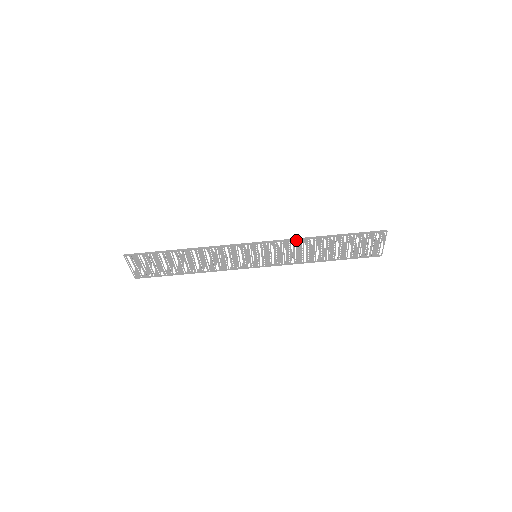
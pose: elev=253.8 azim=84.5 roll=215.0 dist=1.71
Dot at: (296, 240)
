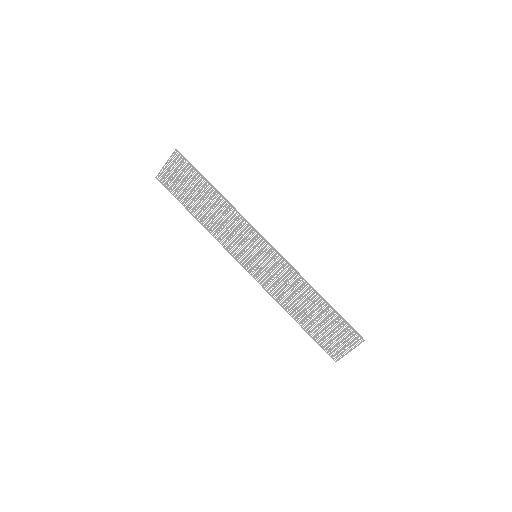
Dot at: (298, 274)
